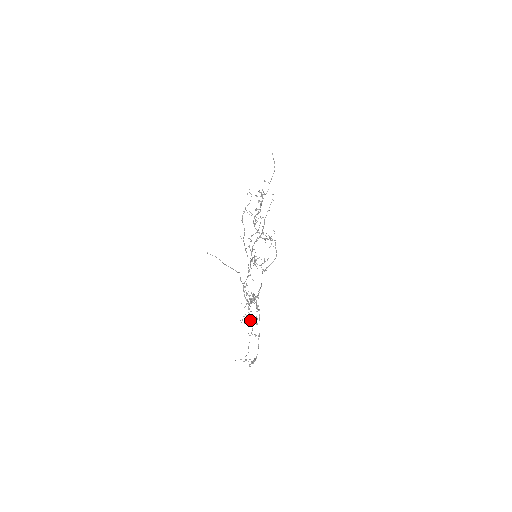
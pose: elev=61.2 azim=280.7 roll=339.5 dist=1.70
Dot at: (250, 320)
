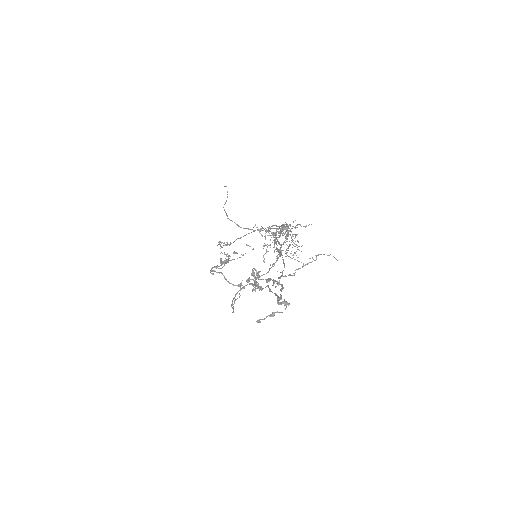
Dot at: (283, 262)
